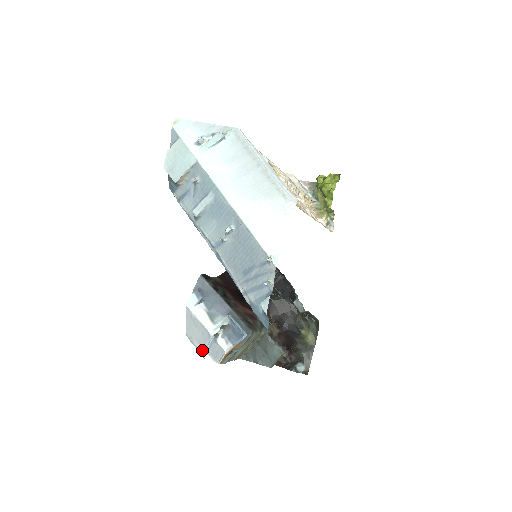
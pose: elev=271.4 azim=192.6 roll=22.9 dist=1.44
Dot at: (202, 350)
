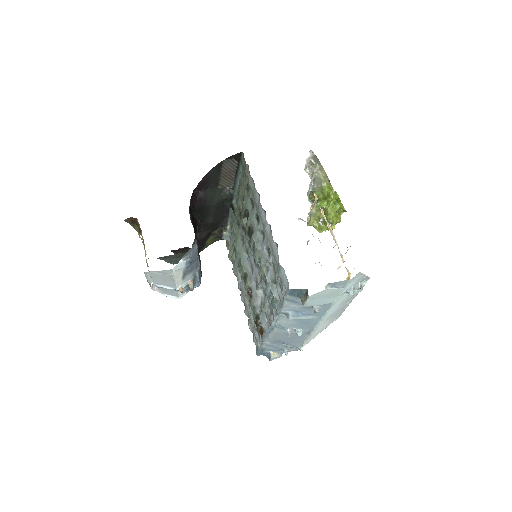
Dot at: (154, 284)
